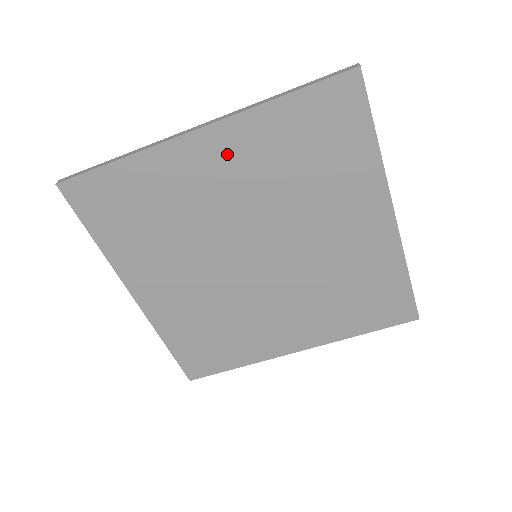
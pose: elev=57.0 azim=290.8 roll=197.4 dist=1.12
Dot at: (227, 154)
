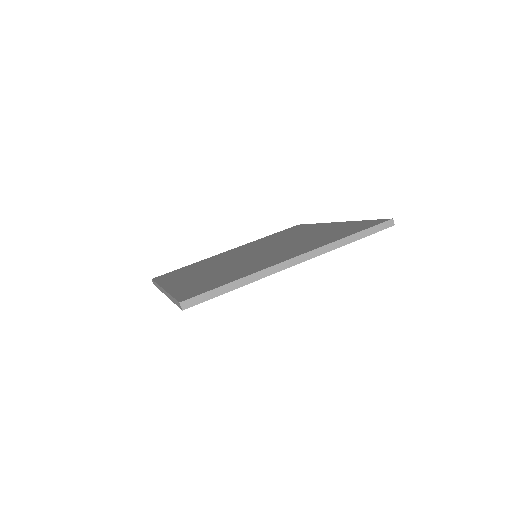
Dot at: occluded
